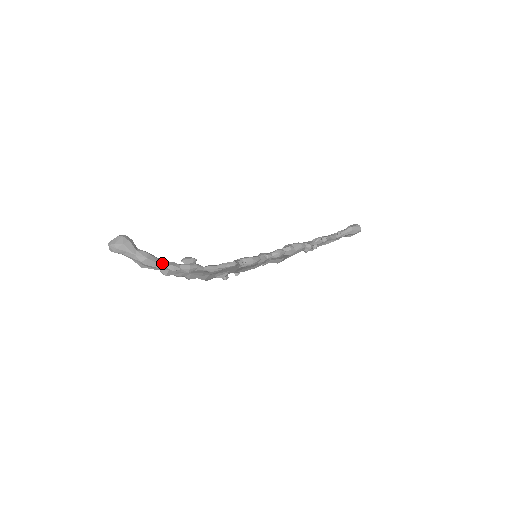
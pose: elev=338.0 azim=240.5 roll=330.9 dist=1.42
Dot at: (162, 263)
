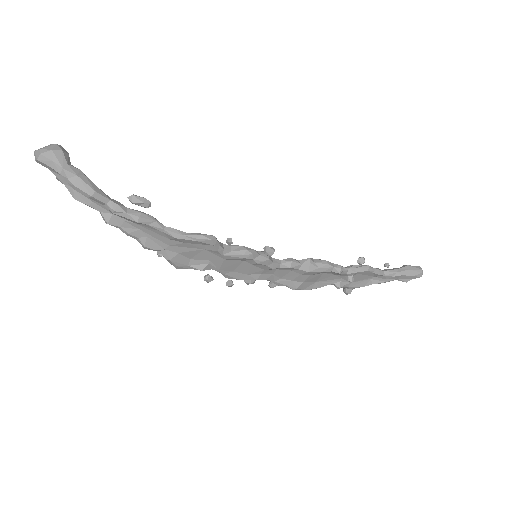
Dot at: (99, 192)
